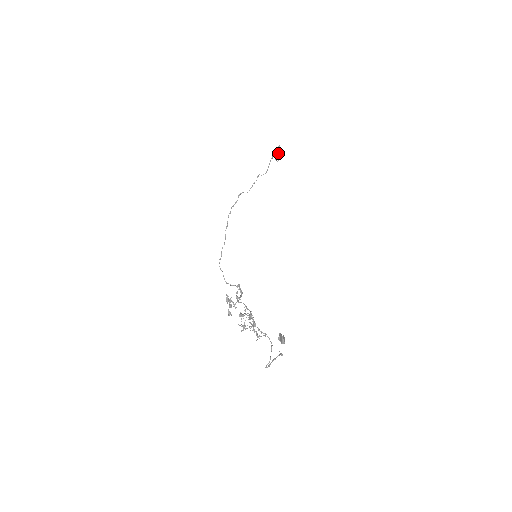
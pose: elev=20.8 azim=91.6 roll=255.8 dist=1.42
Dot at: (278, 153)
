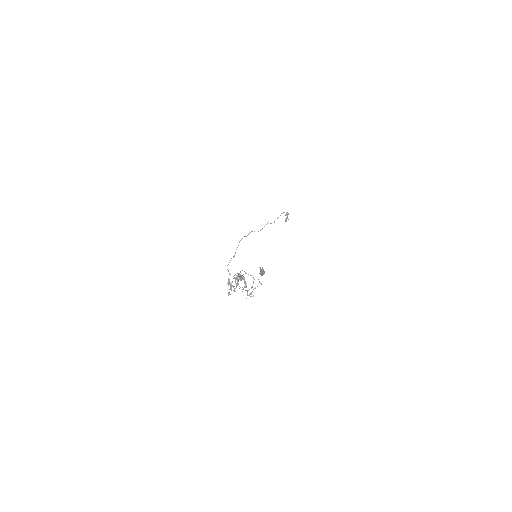
Dot at: (287, 217)
